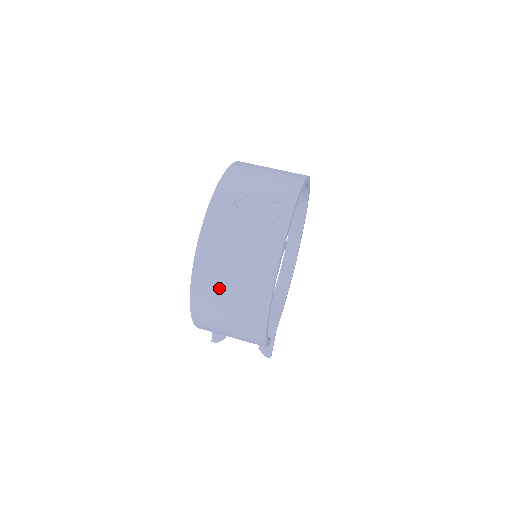
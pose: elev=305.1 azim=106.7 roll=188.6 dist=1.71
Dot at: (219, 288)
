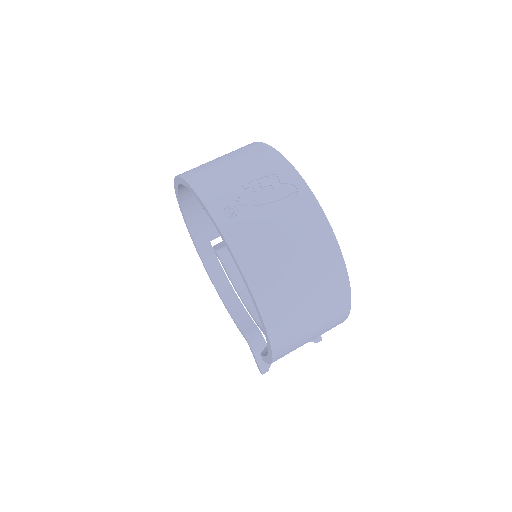
Dot at: (292, 297)
